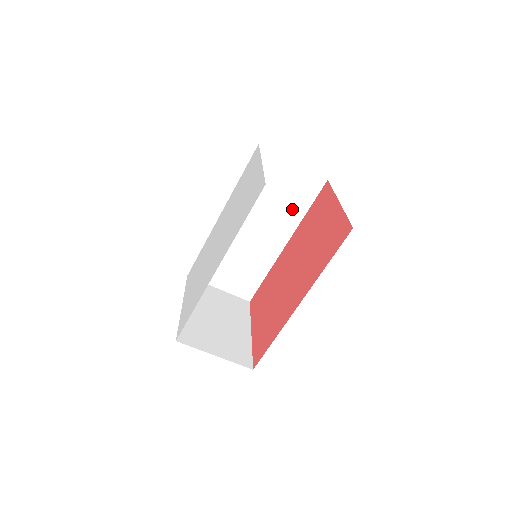
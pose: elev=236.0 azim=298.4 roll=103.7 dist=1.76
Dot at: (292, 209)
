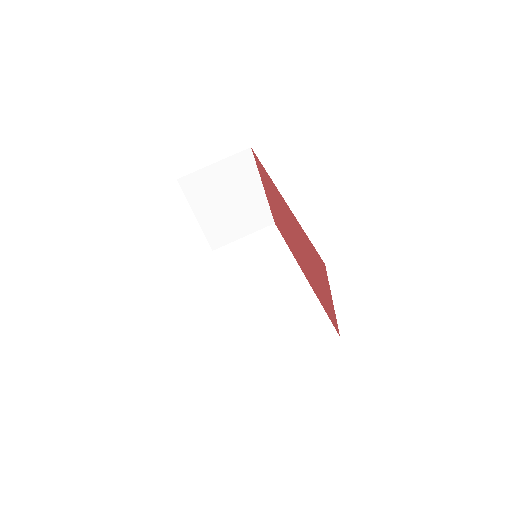
Dot at: (276, 254)
